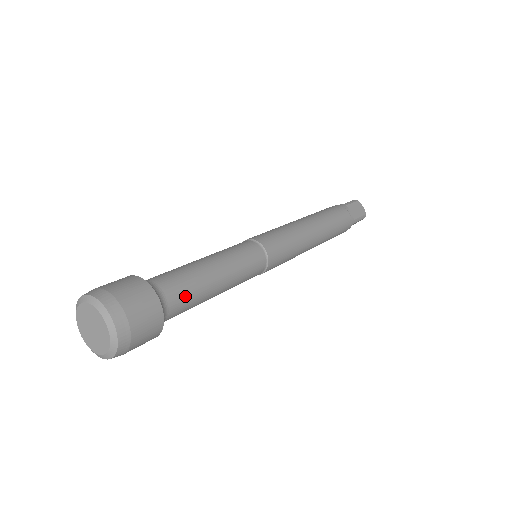
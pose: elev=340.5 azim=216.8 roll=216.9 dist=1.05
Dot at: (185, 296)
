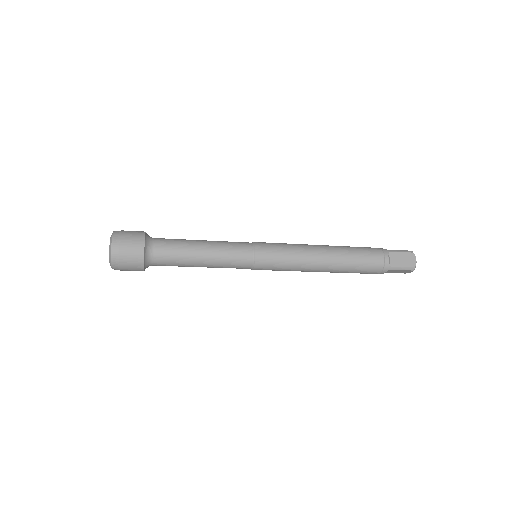
Dot at: (169, 255)
